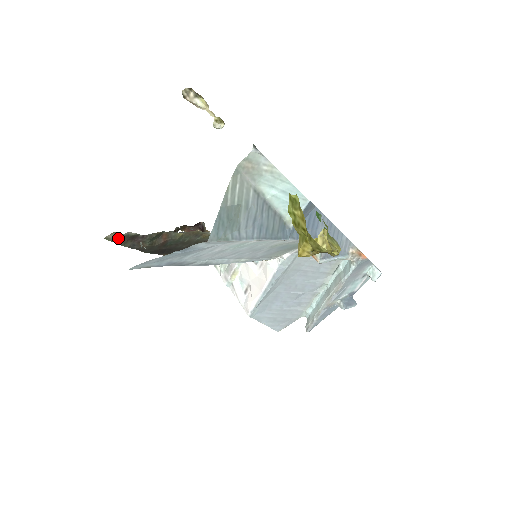
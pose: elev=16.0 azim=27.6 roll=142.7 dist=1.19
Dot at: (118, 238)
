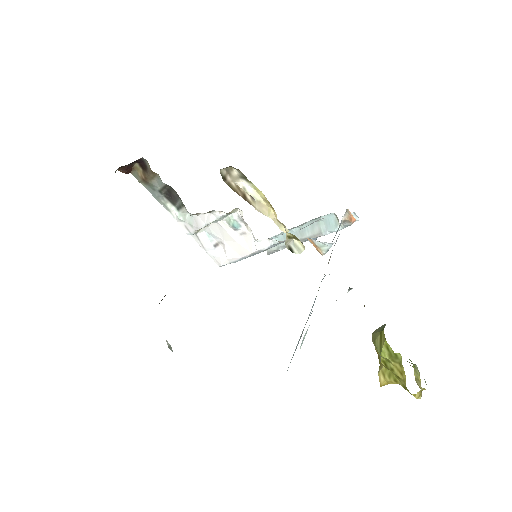
Dot at: occluded
